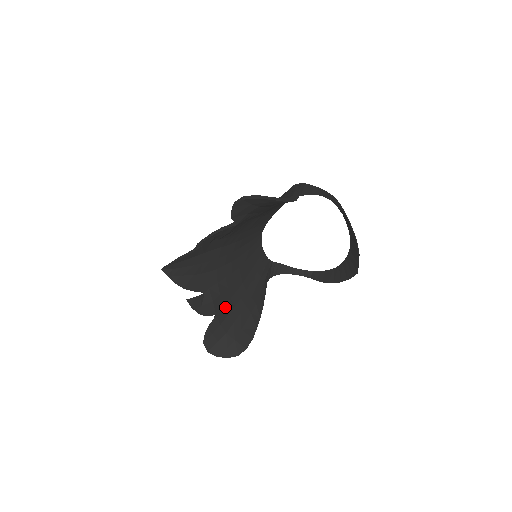
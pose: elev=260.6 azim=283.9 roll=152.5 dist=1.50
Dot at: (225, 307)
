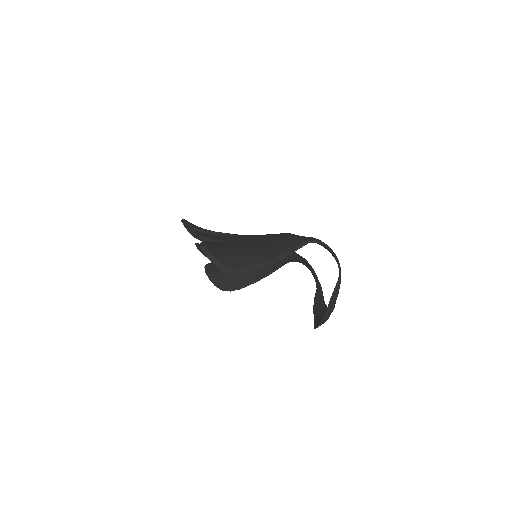
Dot at: occluded
